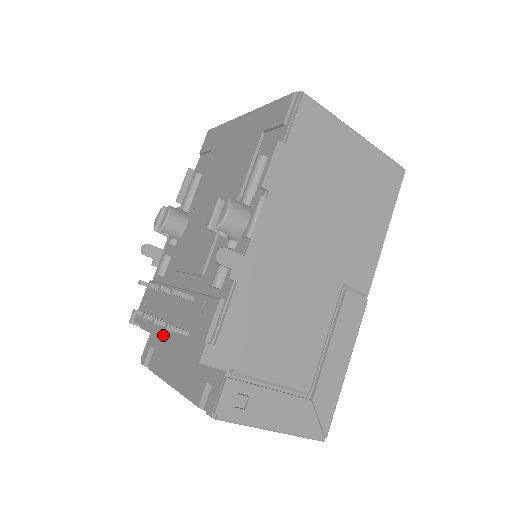
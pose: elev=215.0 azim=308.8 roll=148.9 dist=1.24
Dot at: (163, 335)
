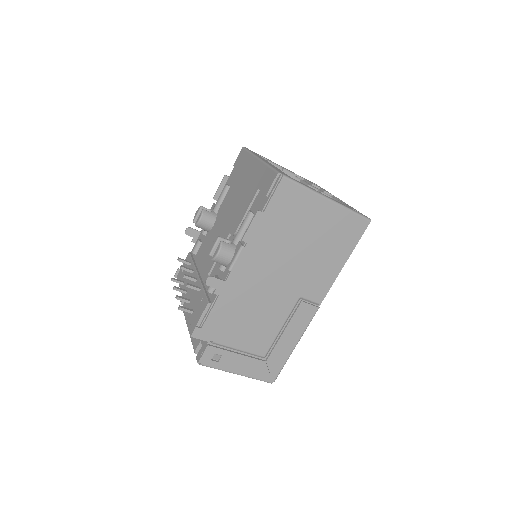
Dot at: (184, 302)
